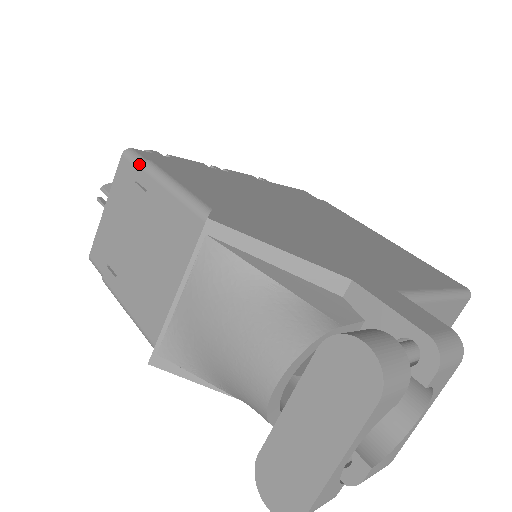
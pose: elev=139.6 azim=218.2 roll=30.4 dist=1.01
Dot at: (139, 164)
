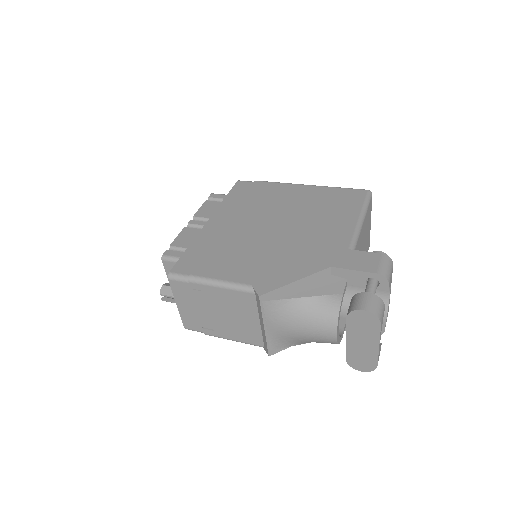
Dot at: (186, 281)
